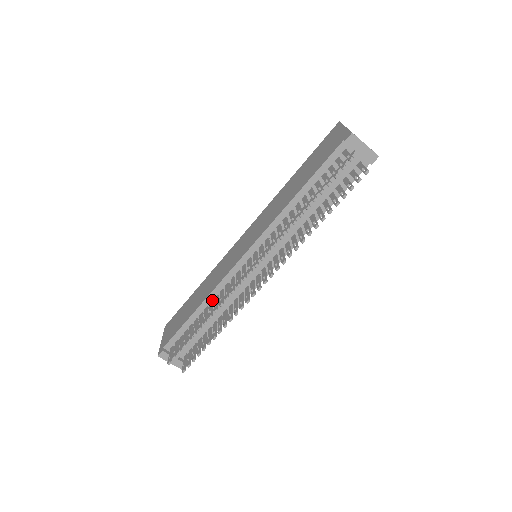
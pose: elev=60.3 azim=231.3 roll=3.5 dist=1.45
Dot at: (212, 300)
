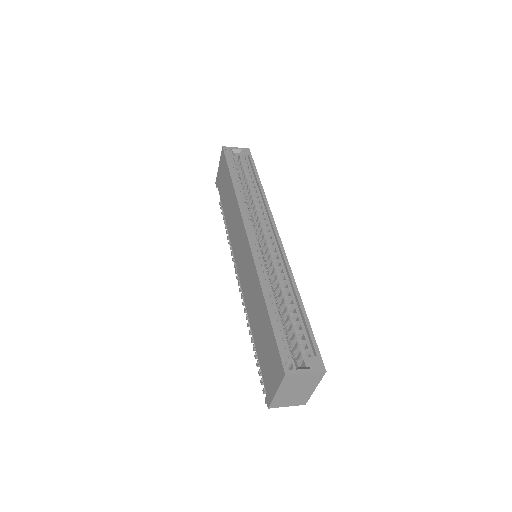
Dot at: occluded
